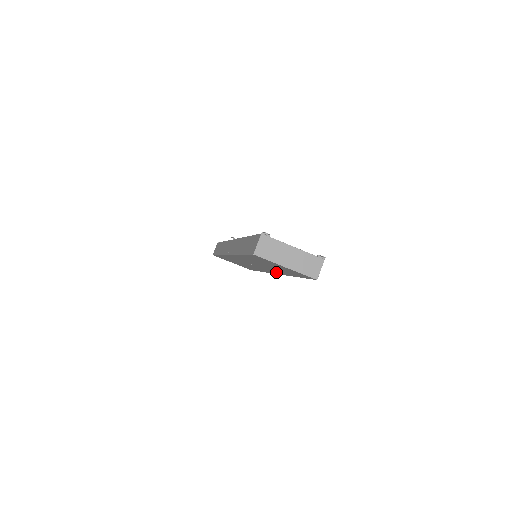
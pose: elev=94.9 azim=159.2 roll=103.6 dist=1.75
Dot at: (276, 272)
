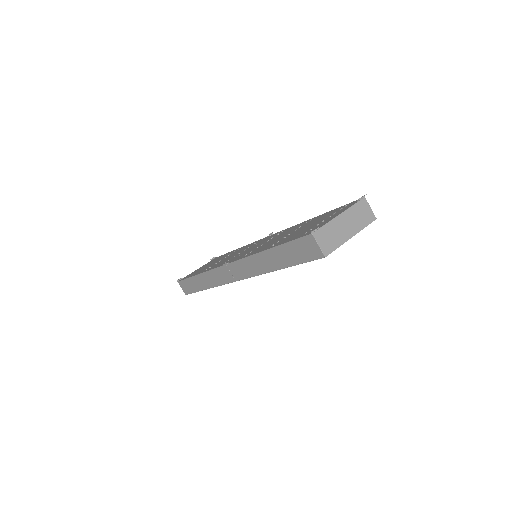
Dot at: occluded
